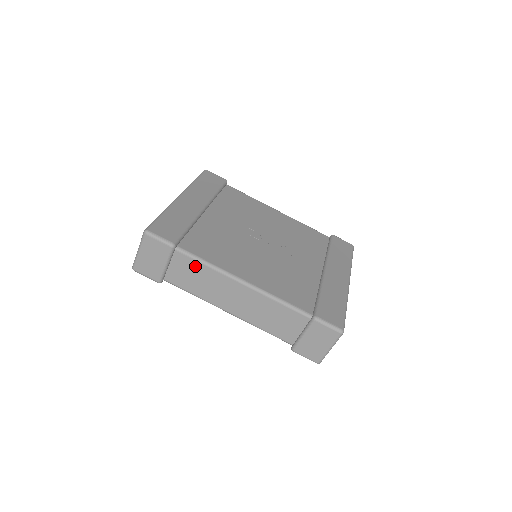
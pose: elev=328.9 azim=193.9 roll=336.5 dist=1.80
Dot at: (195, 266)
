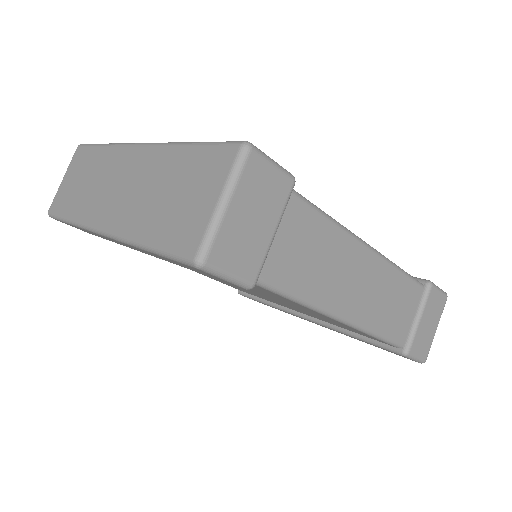
Dot at: (315, 226)
